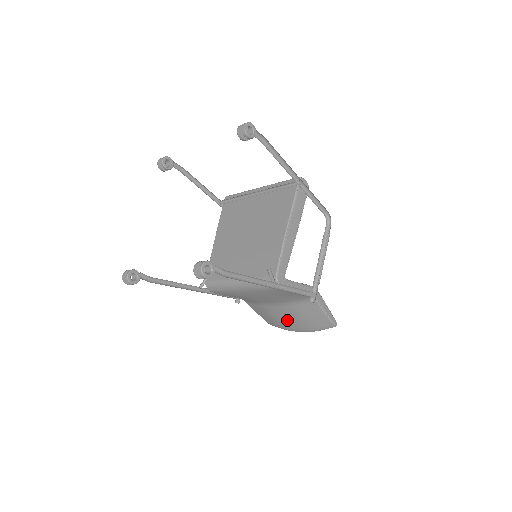
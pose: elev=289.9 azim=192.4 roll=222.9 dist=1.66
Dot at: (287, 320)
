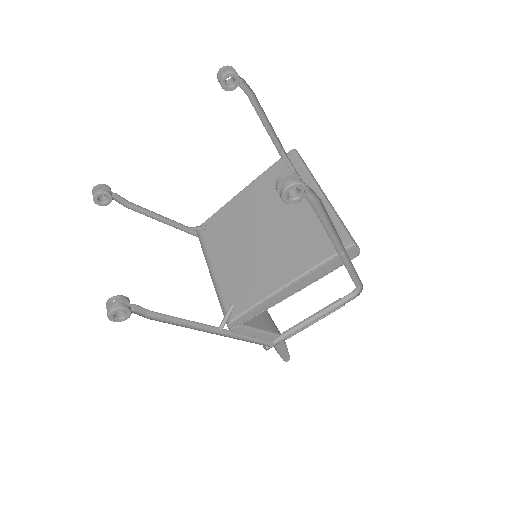
Dot at: occluded
